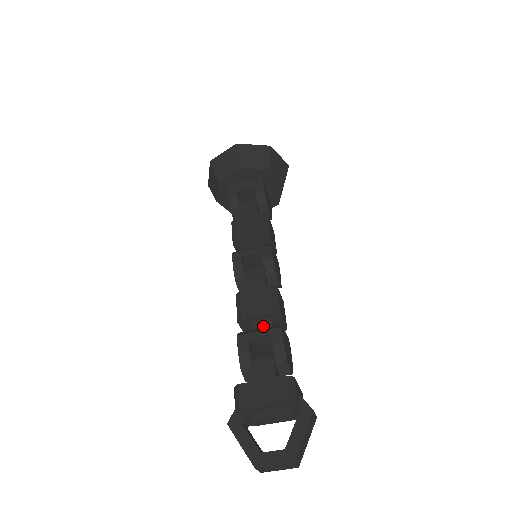
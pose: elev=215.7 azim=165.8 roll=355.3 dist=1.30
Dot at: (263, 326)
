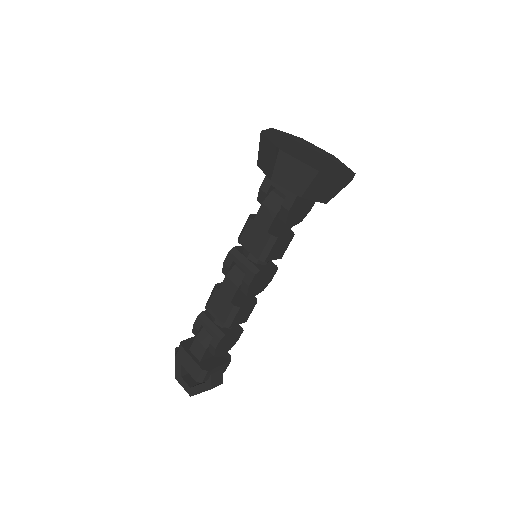
Dot at: (217, 323)
